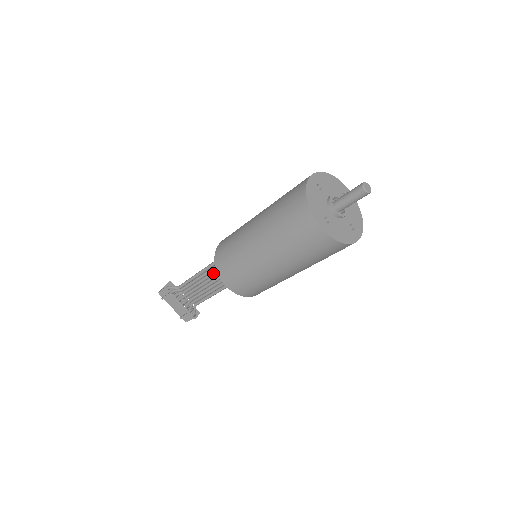
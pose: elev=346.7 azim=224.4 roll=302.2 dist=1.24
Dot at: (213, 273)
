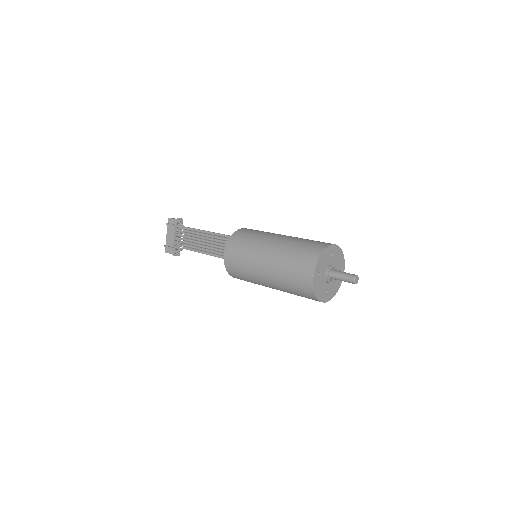
Dot at: (217, 240)
